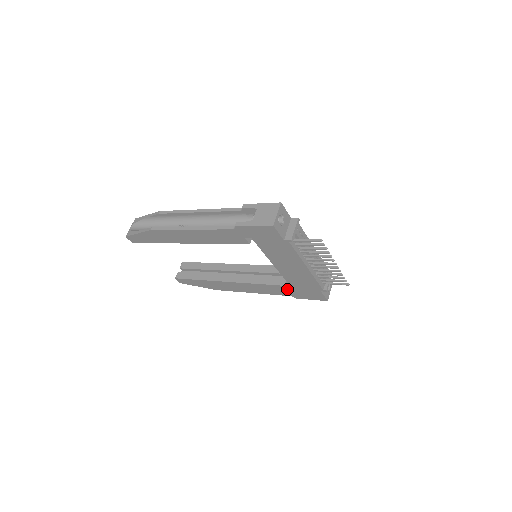
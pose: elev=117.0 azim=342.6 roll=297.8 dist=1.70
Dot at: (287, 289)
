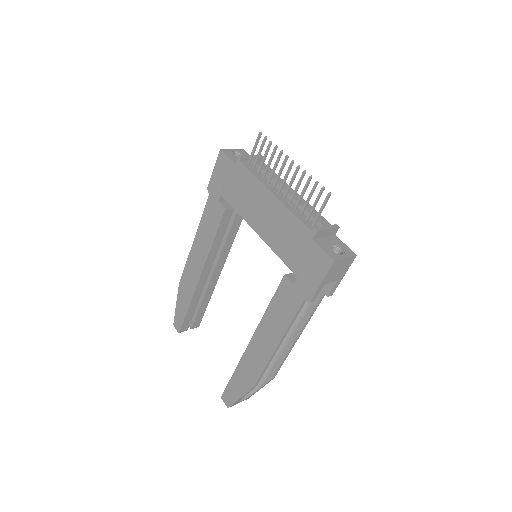
Dot at: (291, 282)
